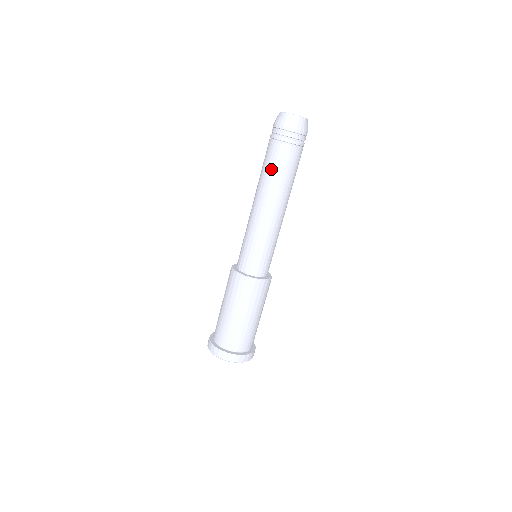
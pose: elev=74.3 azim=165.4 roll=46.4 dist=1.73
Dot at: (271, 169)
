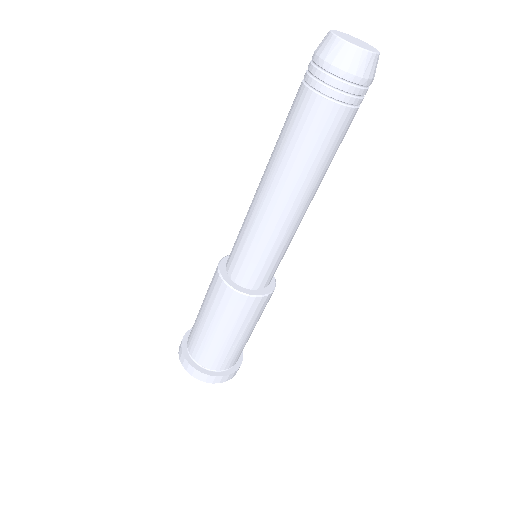
Dot at: (286, 132)
